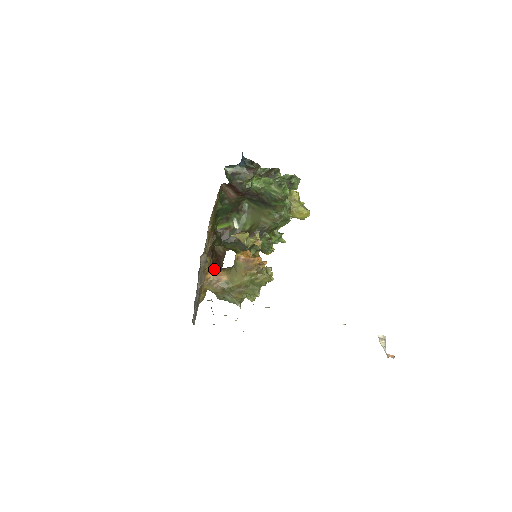
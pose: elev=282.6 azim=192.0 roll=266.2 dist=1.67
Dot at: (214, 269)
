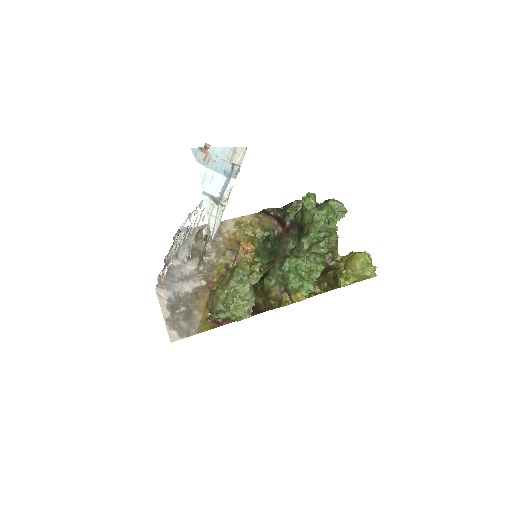
Dot at: occluded
